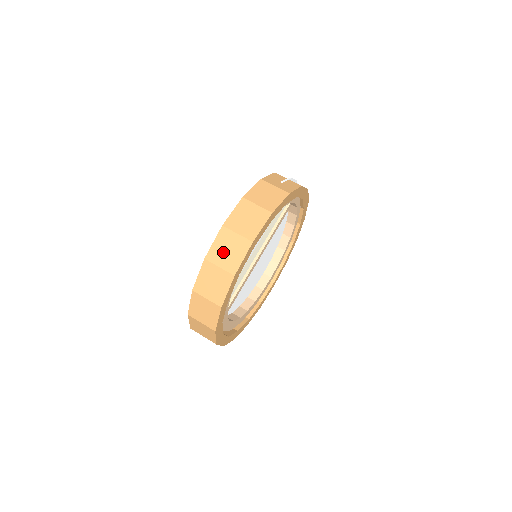
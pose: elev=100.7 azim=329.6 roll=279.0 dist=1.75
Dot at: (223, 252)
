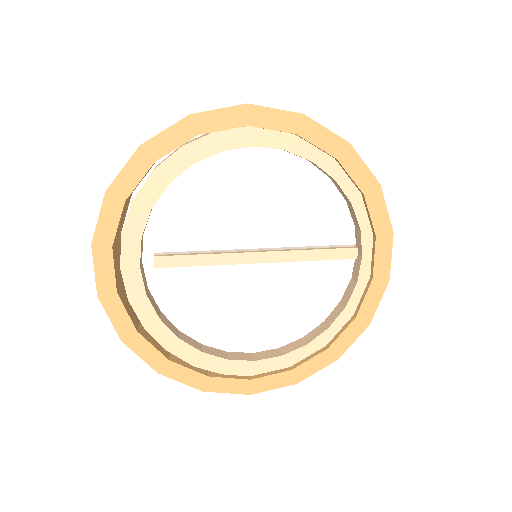
Dot at: occluded
